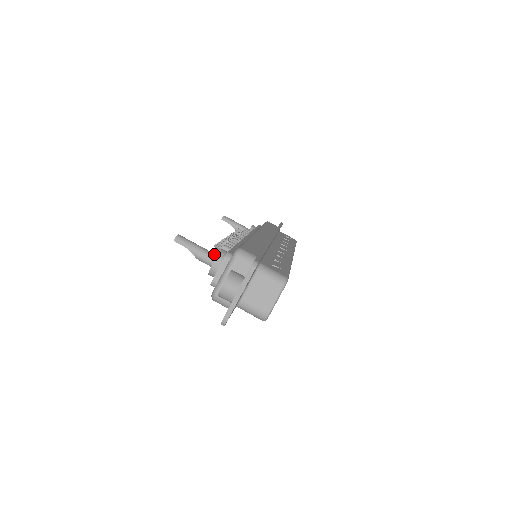
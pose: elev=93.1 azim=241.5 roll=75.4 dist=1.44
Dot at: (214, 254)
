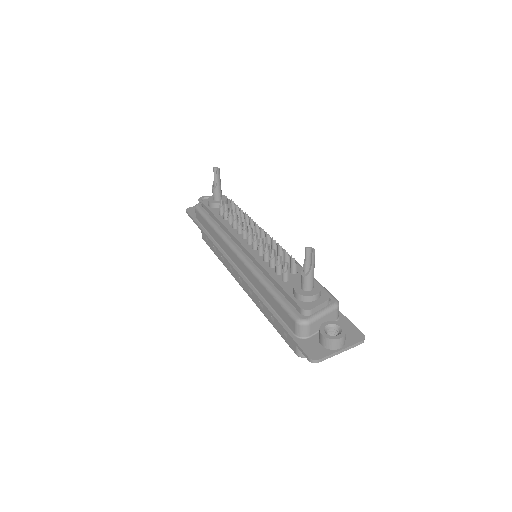
Dot at: (314, 282)
